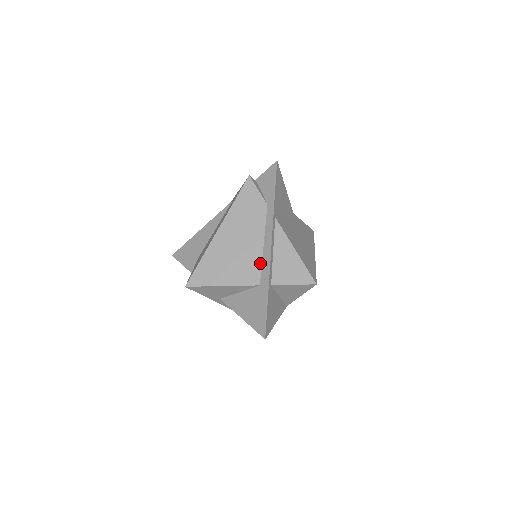
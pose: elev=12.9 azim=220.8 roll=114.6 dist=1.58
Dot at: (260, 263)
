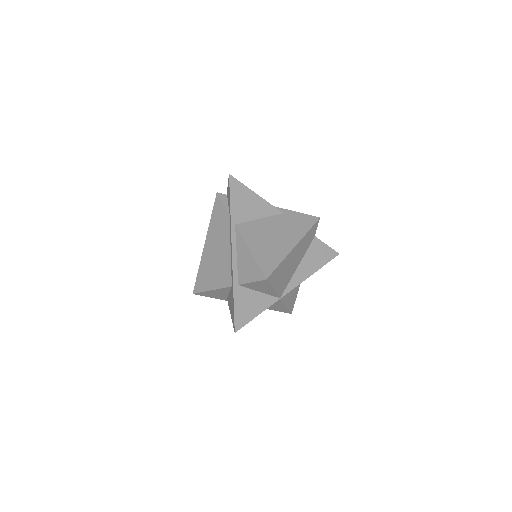
Dot at: (230, 267)
